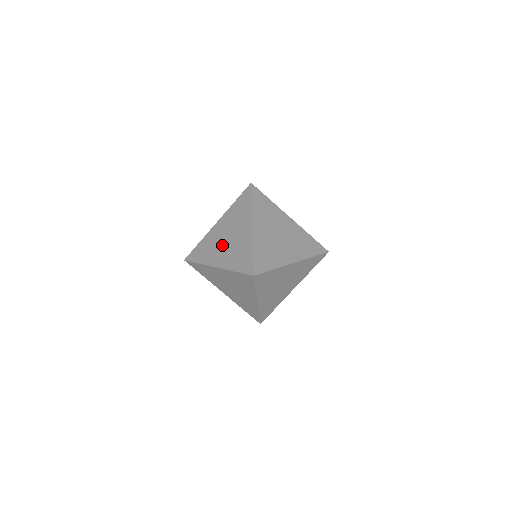
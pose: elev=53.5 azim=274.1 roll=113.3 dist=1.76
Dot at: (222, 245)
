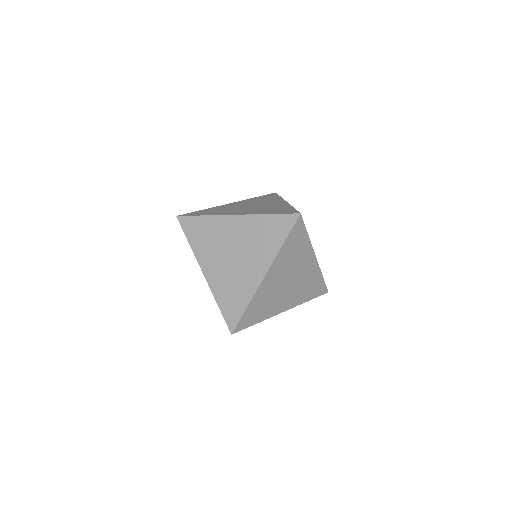
Dot at: (242, 208)
